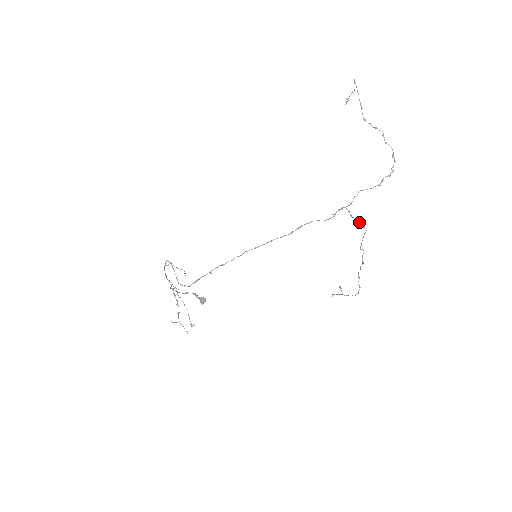
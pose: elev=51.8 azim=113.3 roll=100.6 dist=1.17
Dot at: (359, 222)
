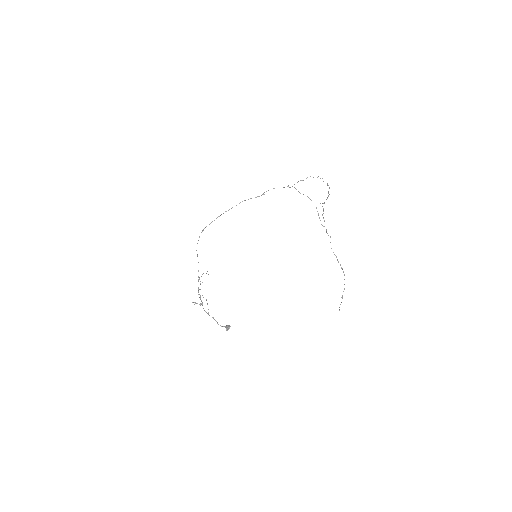
Dot at: occluded
